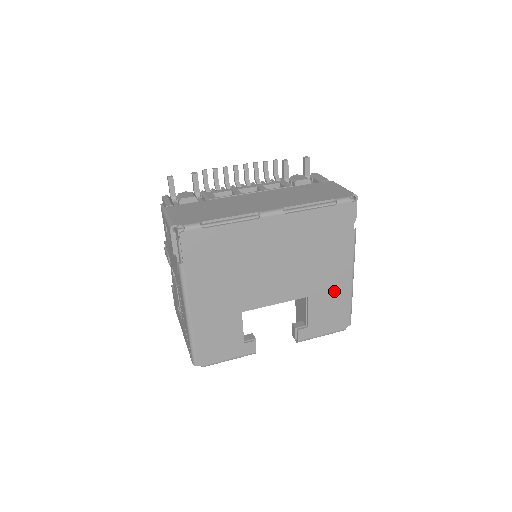
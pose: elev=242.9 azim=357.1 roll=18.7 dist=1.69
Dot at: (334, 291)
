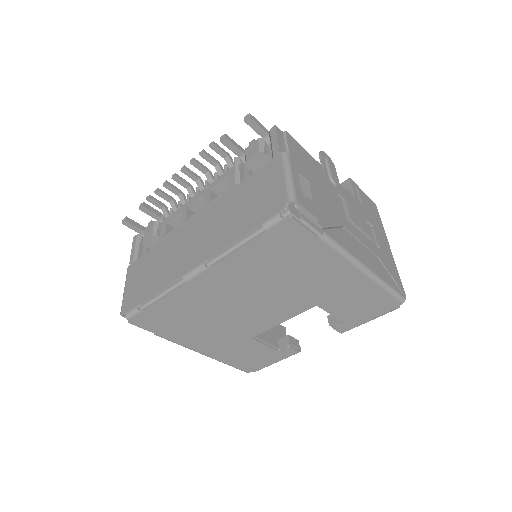
Dot at: (348, 290)
